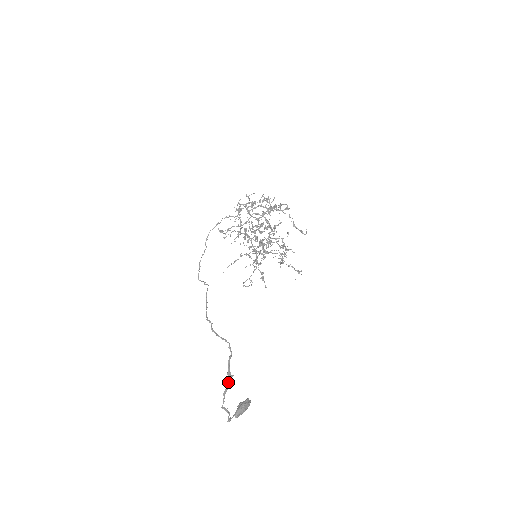
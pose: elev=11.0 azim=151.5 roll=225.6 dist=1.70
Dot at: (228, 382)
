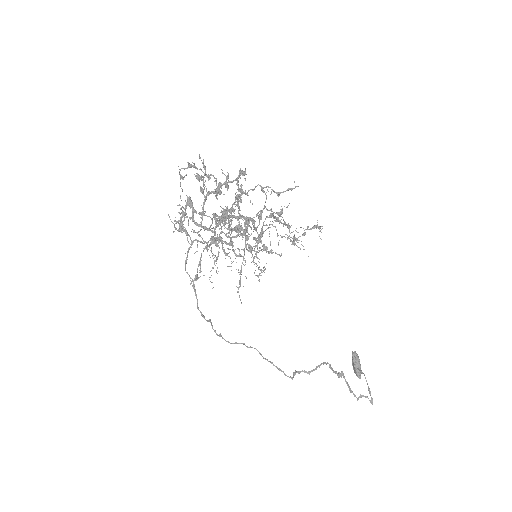
Dot at: occluded
